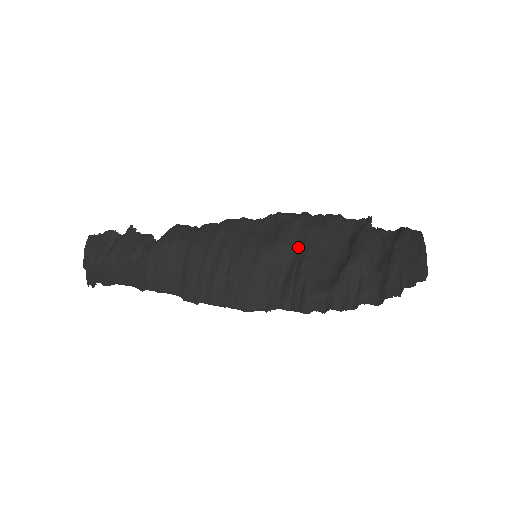
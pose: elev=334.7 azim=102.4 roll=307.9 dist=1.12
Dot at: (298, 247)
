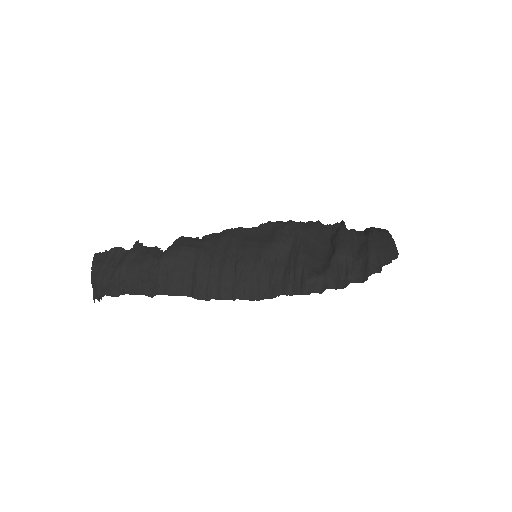
Dot at: (291, 245)
